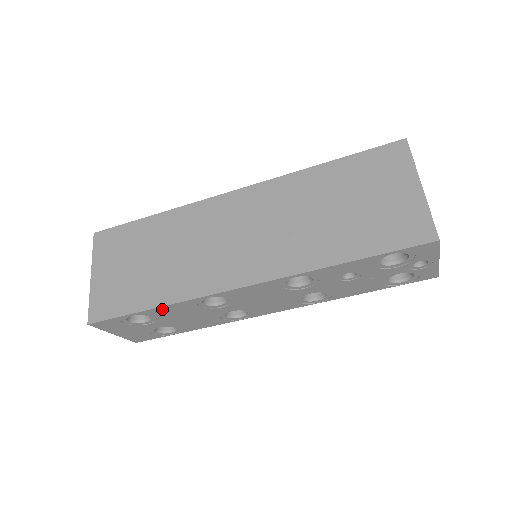
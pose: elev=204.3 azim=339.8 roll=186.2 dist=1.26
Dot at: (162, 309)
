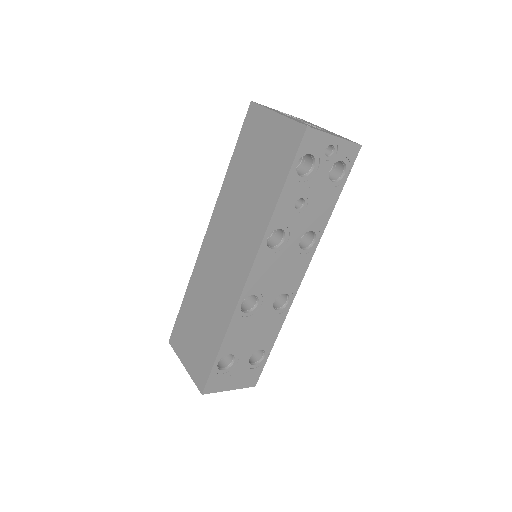
Dot at: (227, 340)
